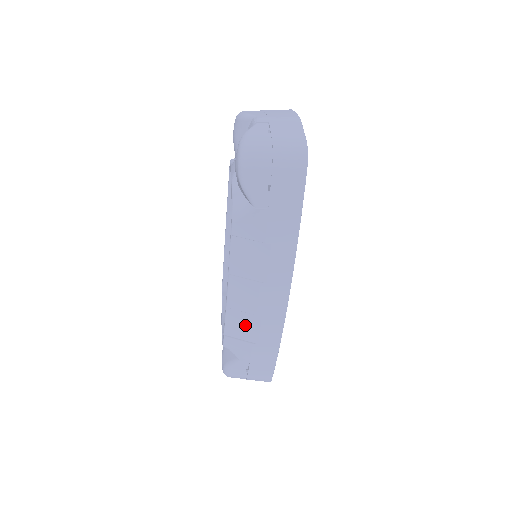
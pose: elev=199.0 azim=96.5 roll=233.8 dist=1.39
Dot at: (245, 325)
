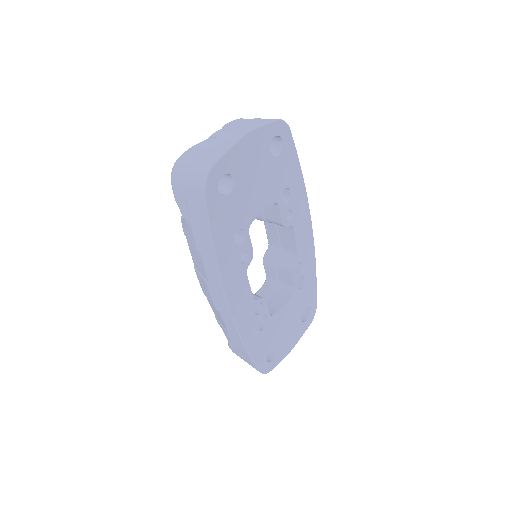
Dot at: (217, 314)
